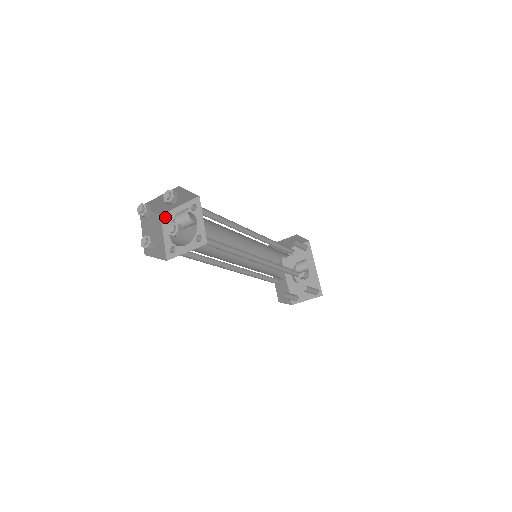
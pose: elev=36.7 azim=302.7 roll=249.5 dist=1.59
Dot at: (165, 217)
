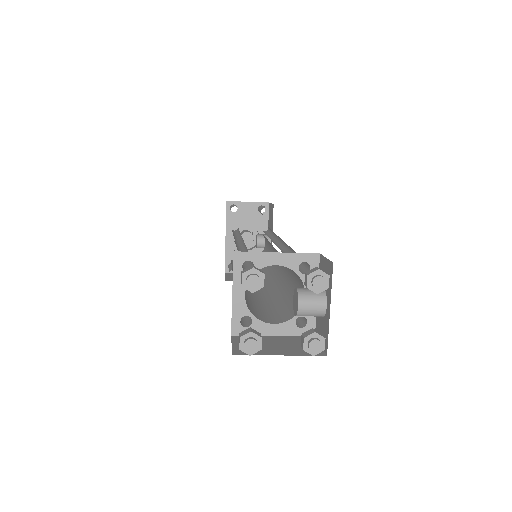
Dot at: (243, 260)
